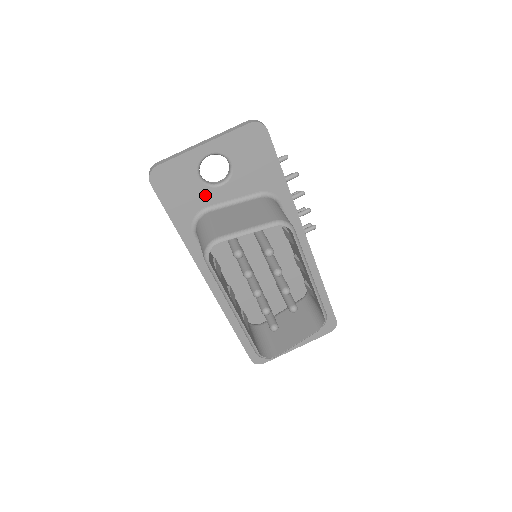
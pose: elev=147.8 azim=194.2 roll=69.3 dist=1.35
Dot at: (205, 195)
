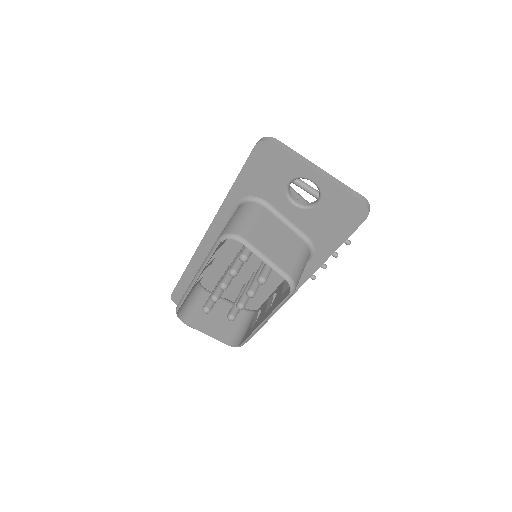
Dot at: (277, 195)
